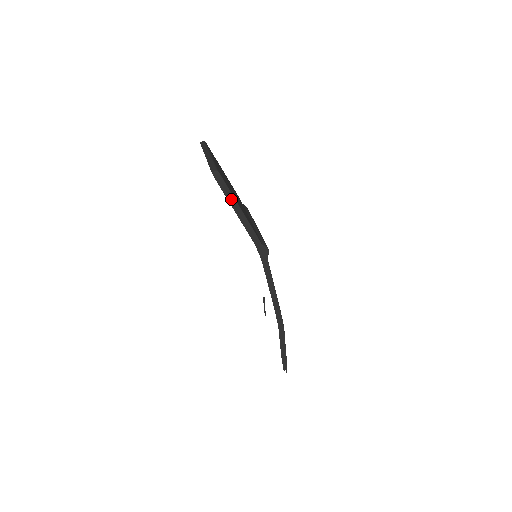
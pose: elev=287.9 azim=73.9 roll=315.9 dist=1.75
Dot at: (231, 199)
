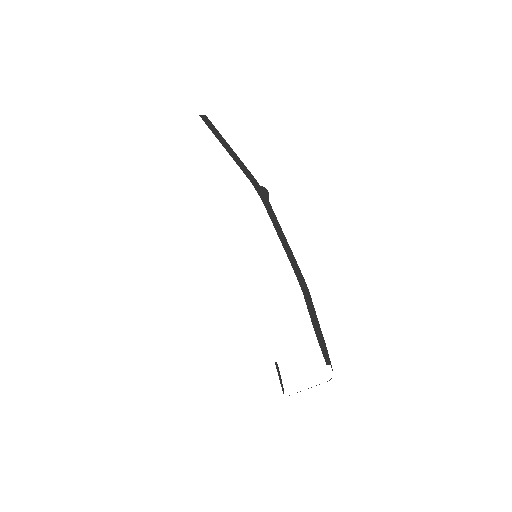
Dot at: (221, 139)
